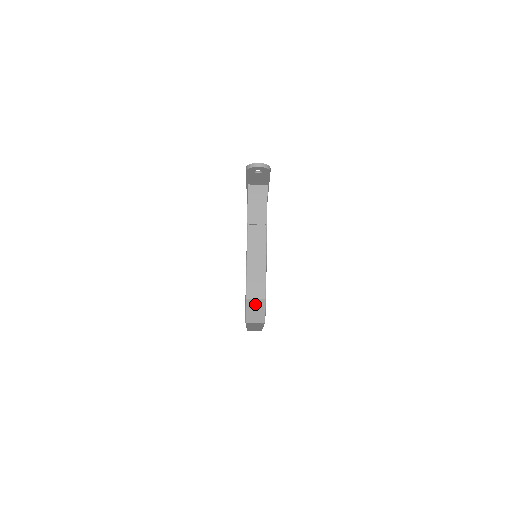
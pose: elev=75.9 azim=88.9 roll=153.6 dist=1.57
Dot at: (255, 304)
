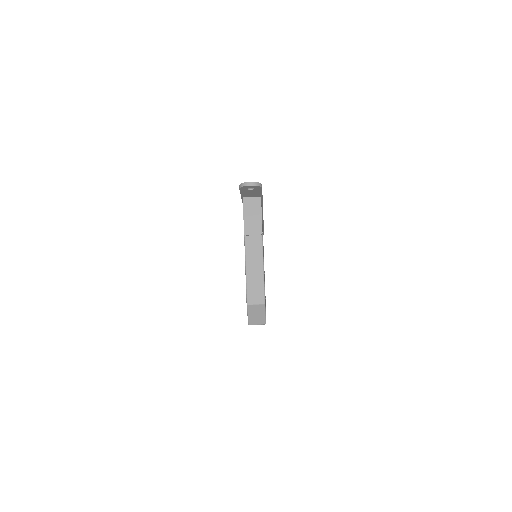
Dot at: (256, 309)
